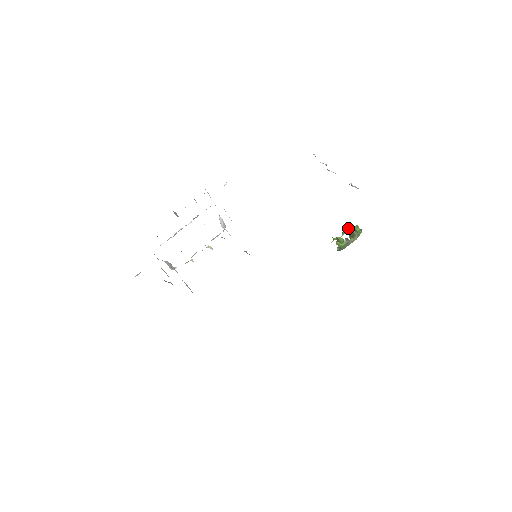
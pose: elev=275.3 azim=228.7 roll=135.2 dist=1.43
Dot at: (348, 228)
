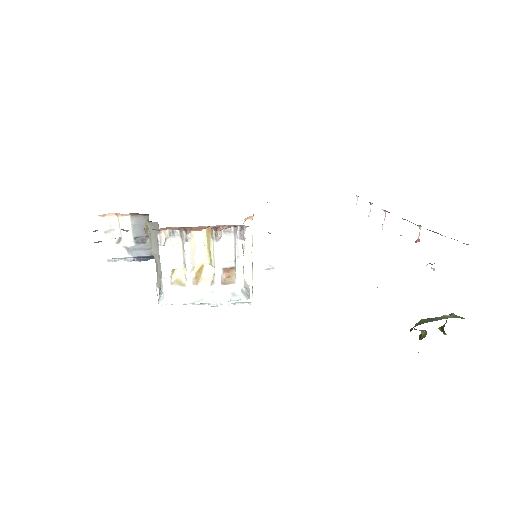
Dot at: (442, 326)
